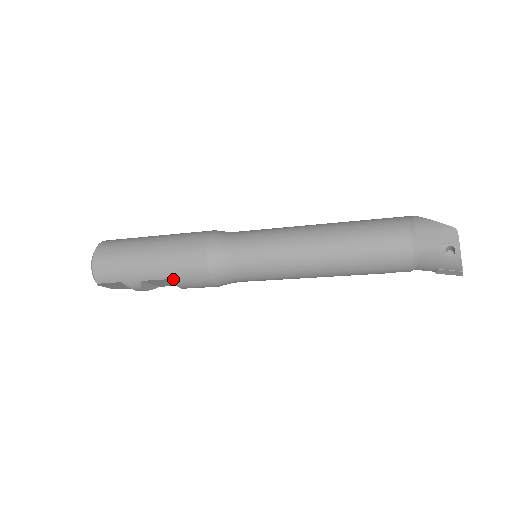
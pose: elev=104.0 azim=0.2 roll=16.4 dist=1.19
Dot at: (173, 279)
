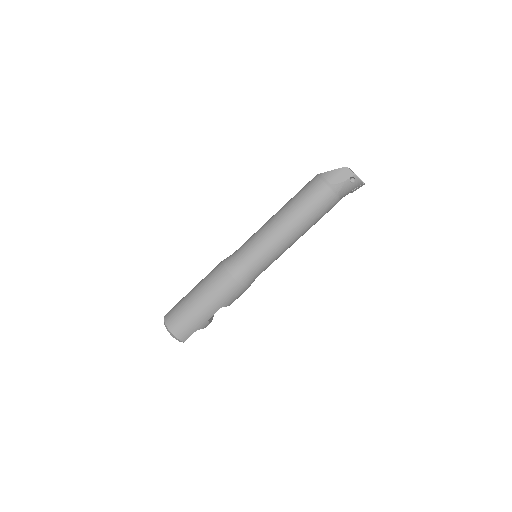
Dot at: (225, 305)
